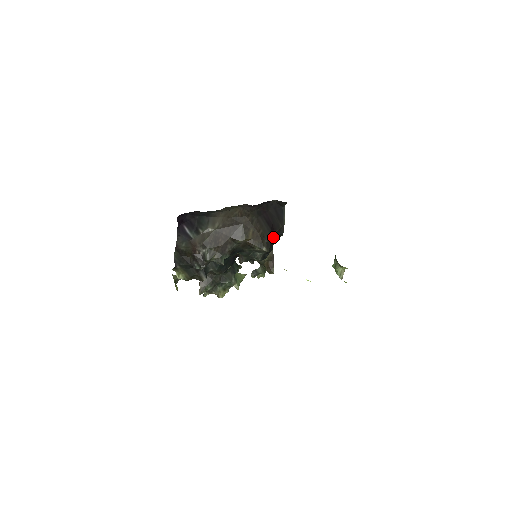
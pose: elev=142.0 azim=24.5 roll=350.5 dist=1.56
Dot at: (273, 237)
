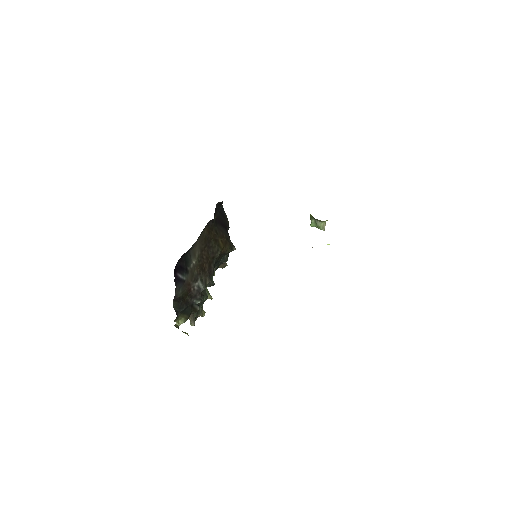
Dot at: occluded
